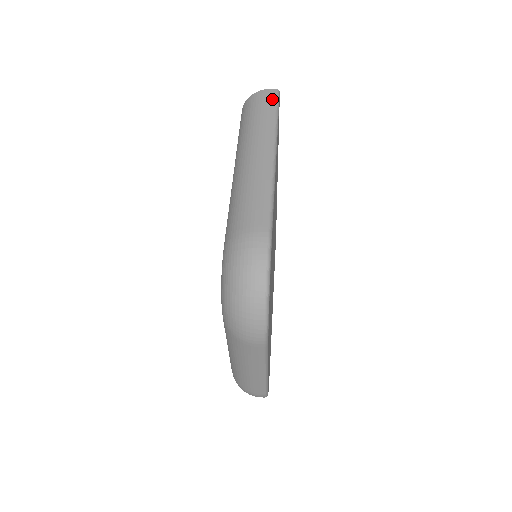
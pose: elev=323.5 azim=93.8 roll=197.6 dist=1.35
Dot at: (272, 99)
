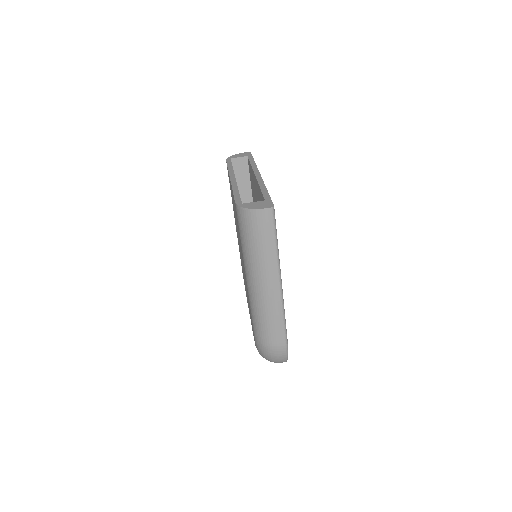
Dot at: (270, 223)
